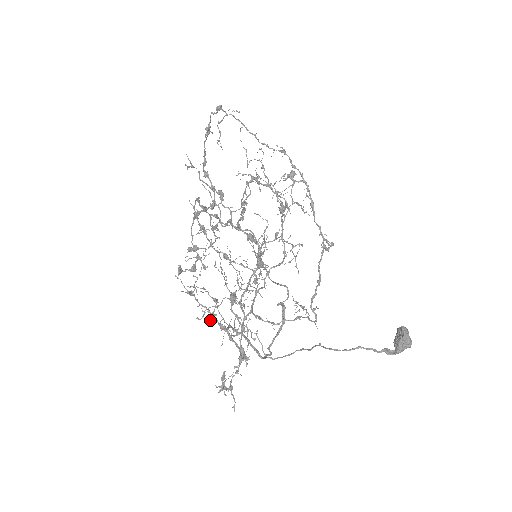
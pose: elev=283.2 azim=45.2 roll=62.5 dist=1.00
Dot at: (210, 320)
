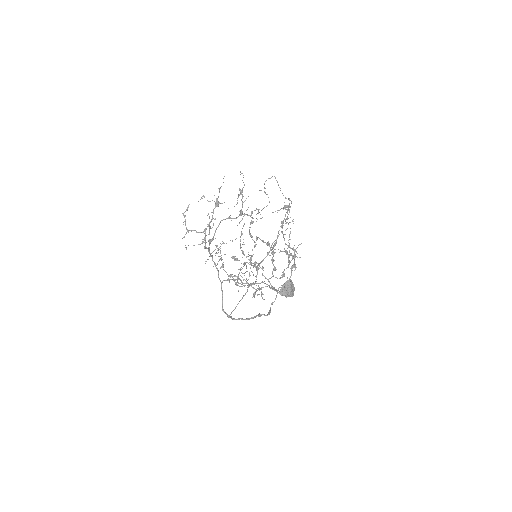
Dot at: occluded
